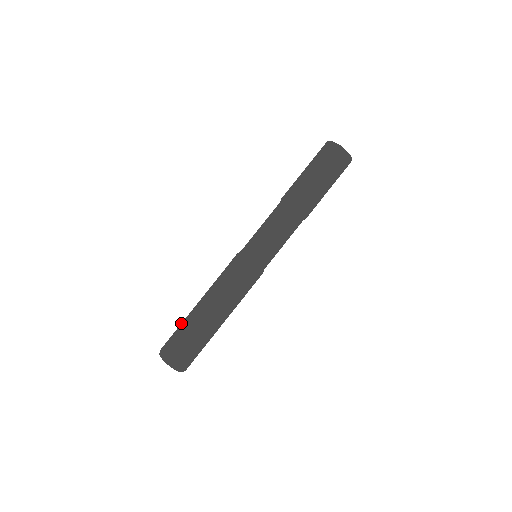
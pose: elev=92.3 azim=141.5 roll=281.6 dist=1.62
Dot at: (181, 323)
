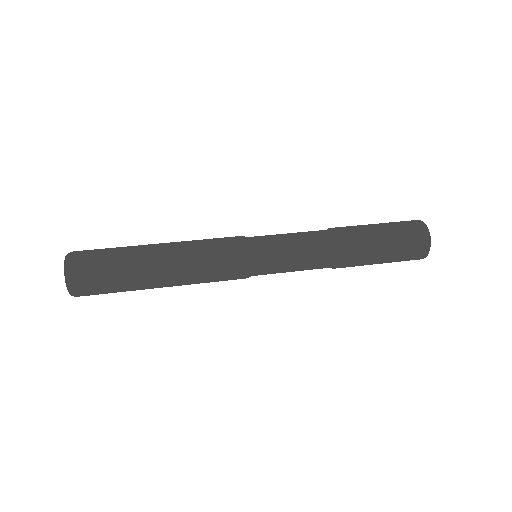
Dot at: occluded
